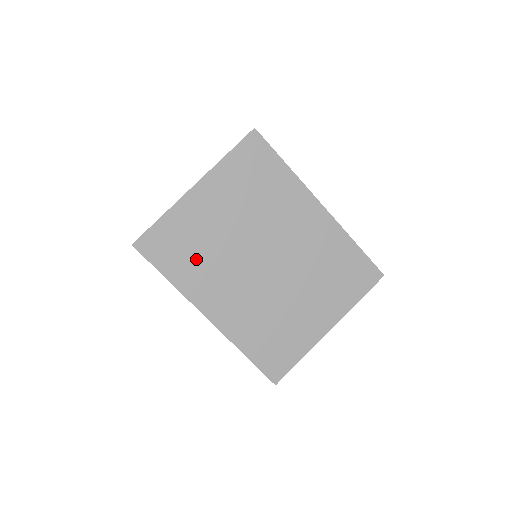
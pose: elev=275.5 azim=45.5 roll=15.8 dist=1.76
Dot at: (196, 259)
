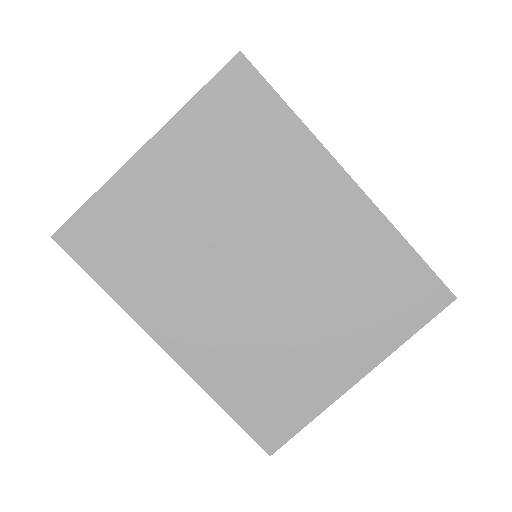
Dot at: (147, 261)
